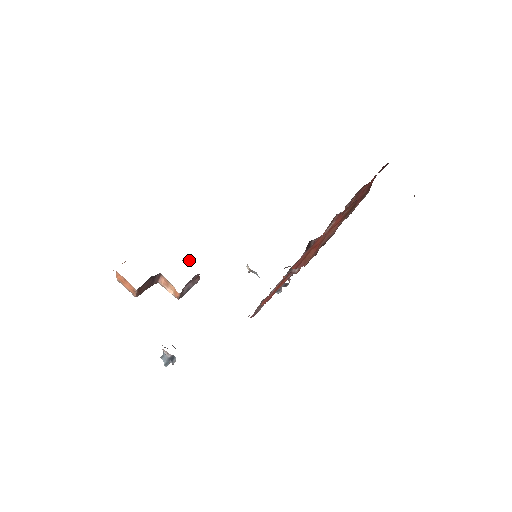
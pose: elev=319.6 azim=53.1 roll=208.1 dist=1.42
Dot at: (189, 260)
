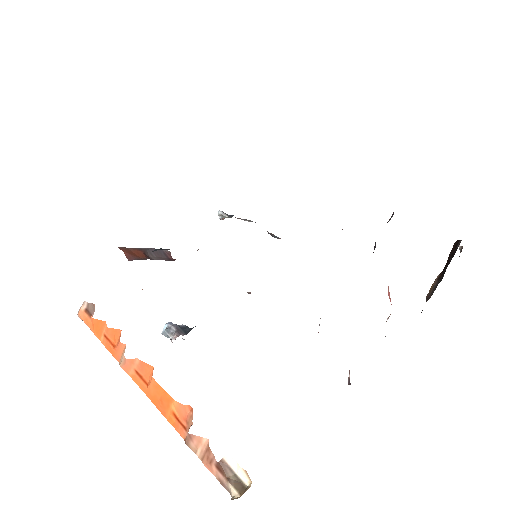
Dot at: occluded
